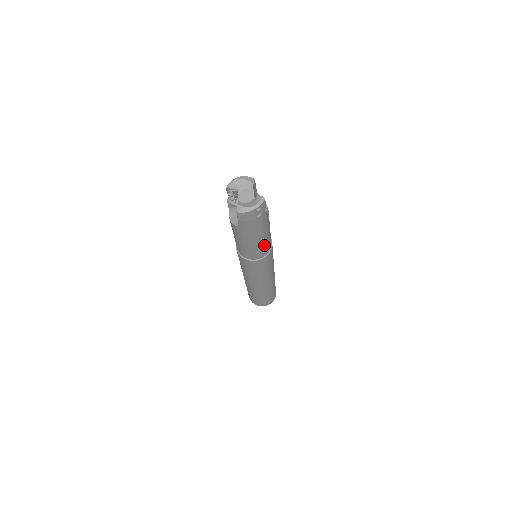
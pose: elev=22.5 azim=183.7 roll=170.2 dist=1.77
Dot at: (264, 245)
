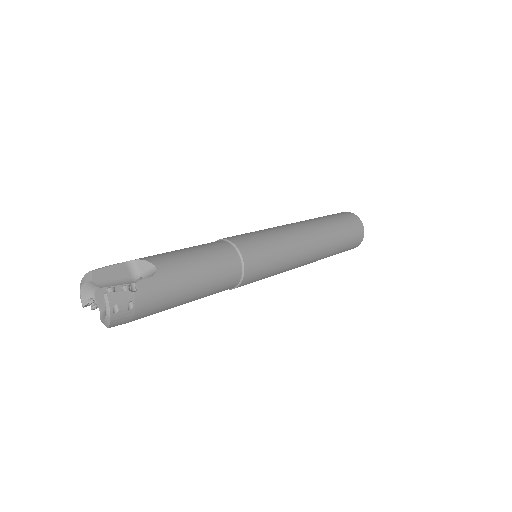
Dot at: (215, 278)
